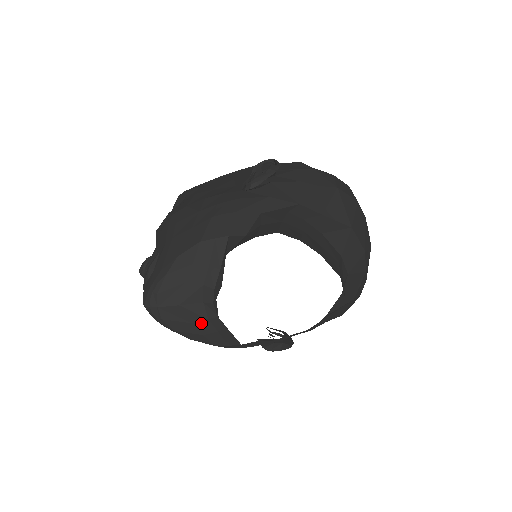
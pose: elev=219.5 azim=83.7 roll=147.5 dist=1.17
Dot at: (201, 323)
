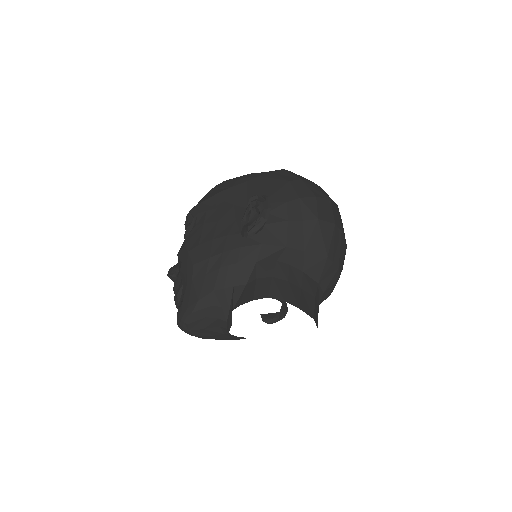
Dot at: (219, 335)
